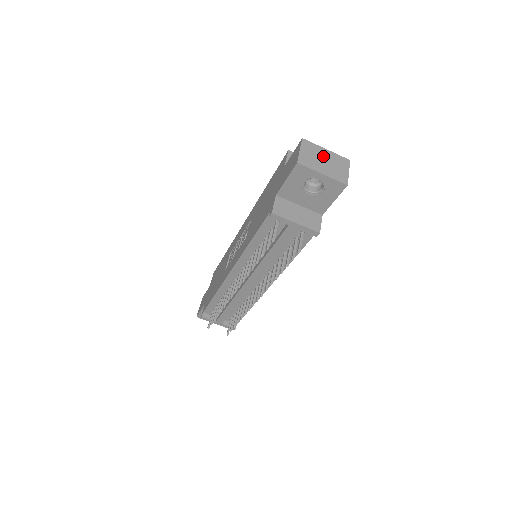
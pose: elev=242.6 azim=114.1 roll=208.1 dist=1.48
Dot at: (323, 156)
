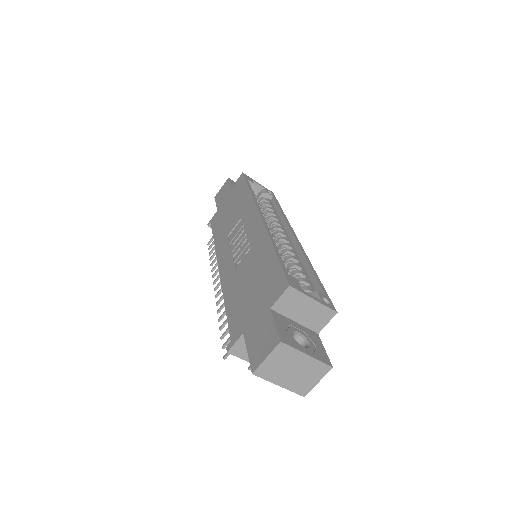
Dot at: (295, 364)
